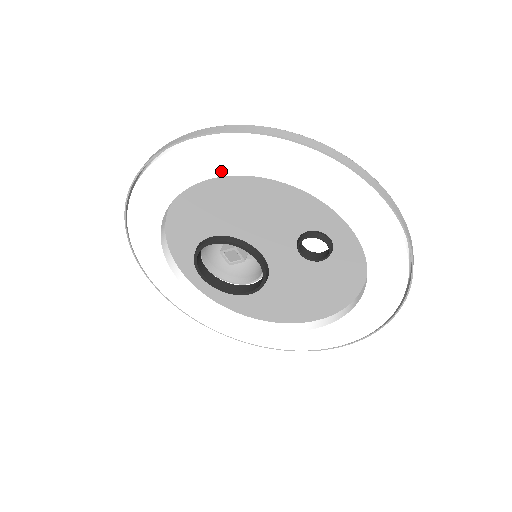
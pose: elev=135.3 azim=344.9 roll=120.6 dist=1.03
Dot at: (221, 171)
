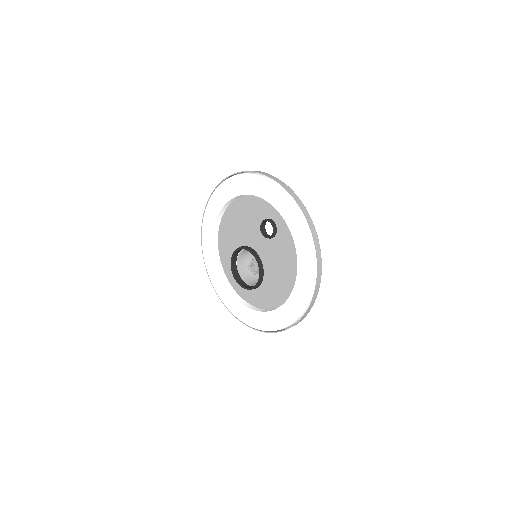
Dot at: (222, 205)
